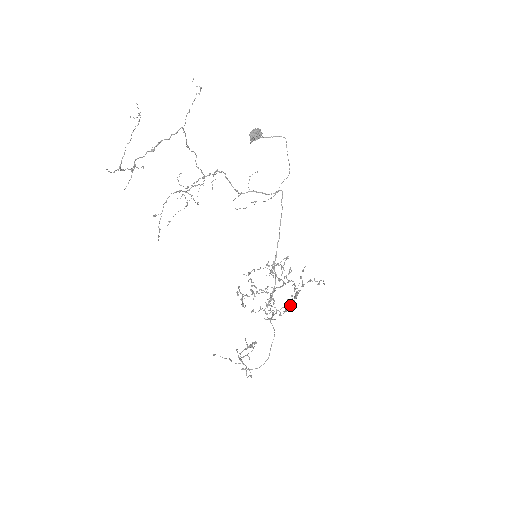
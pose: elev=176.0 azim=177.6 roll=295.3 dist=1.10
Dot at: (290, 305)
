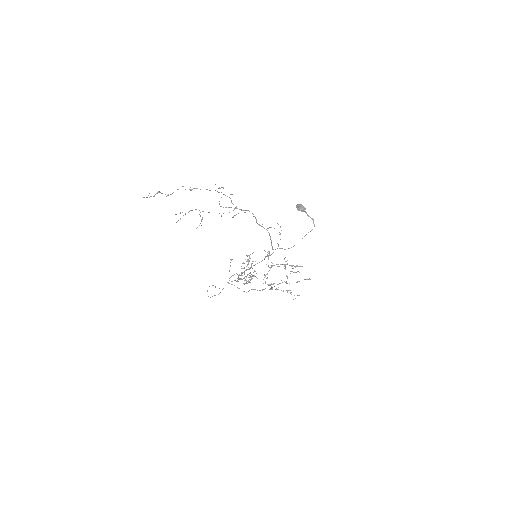
Dot at: occluded
